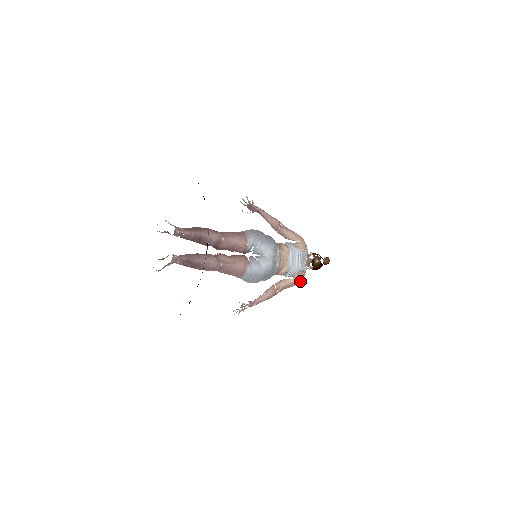
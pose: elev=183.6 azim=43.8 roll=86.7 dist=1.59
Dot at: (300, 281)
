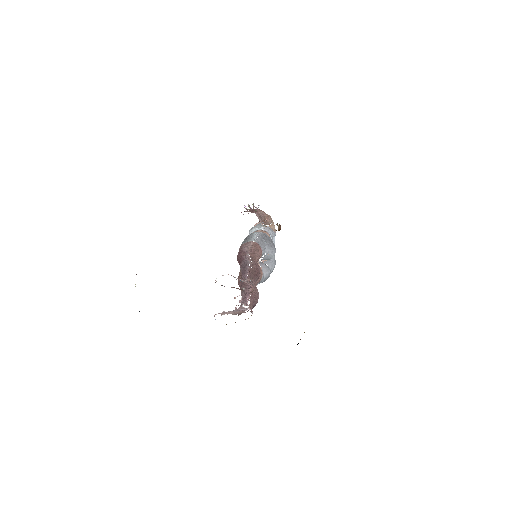
Dot at: occluded
